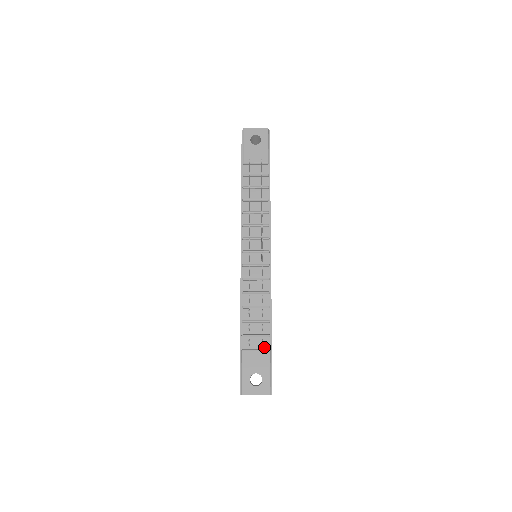
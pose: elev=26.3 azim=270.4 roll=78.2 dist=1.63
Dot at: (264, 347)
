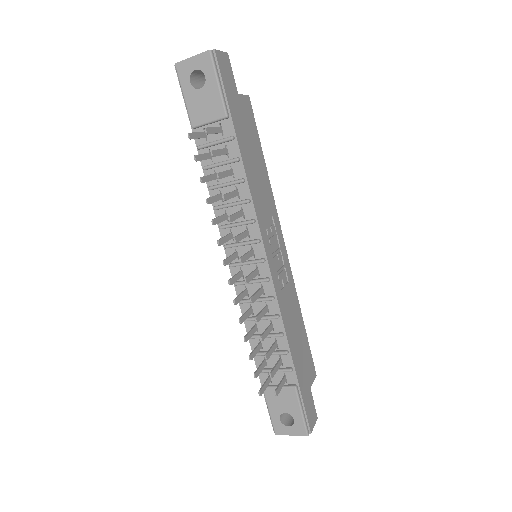
Dot at: (288, 382)
